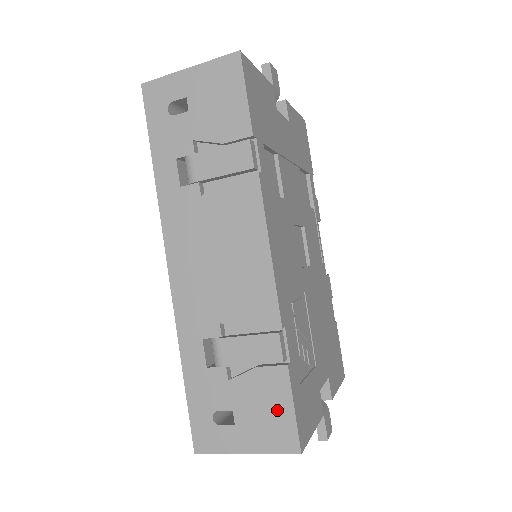
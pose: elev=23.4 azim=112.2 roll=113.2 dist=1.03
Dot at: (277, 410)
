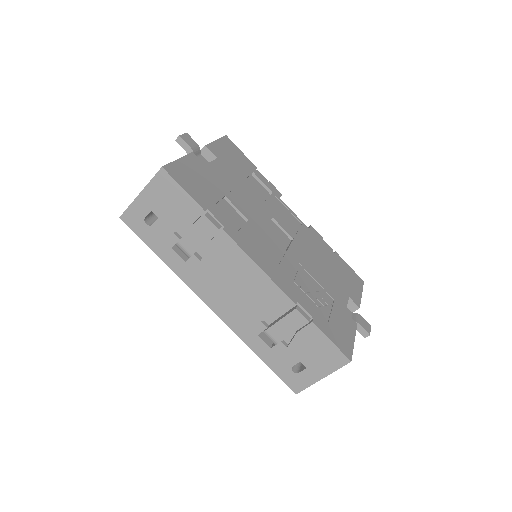
Dot at: (323, 348)
